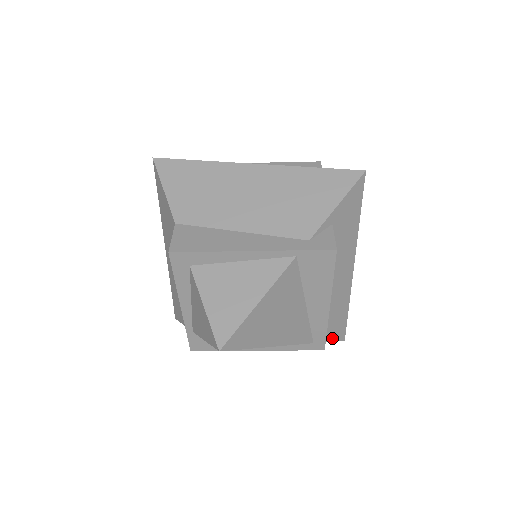
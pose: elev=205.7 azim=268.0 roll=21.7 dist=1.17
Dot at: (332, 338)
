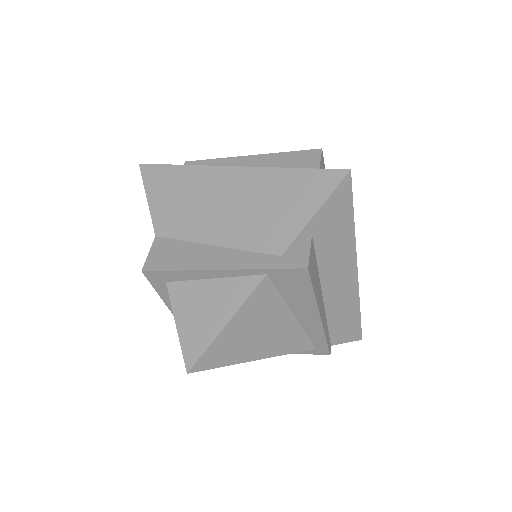
Dot at: (343, 340)
